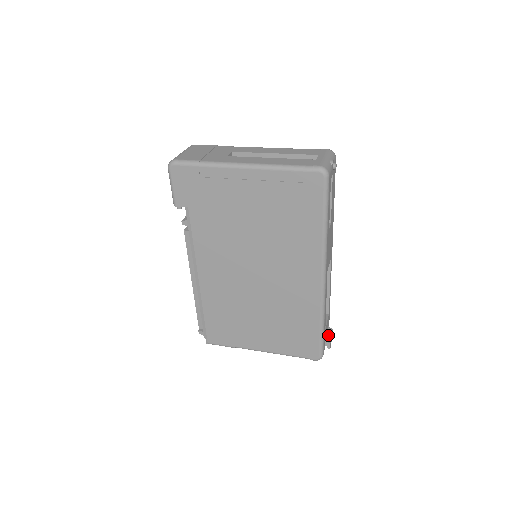
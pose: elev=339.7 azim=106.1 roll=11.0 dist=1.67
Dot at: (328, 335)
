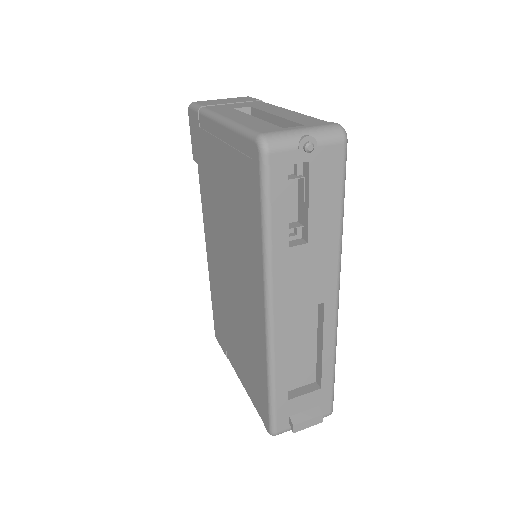
Dot at: (304, 414)
